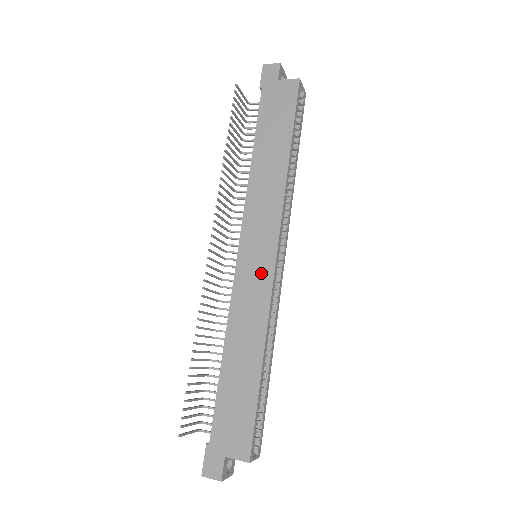
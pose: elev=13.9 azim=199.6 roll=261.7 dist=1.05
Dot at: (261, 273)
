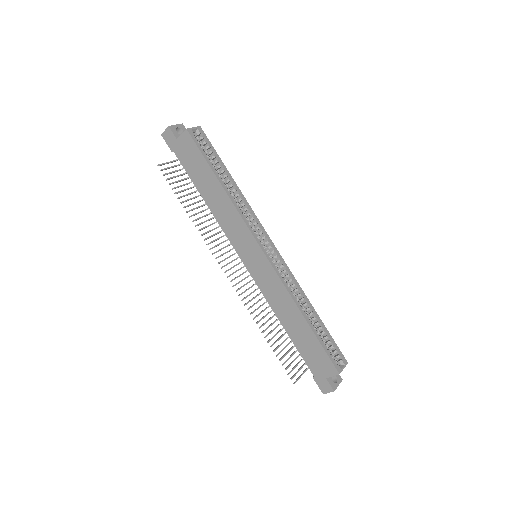
Dot at: (264, 268)
